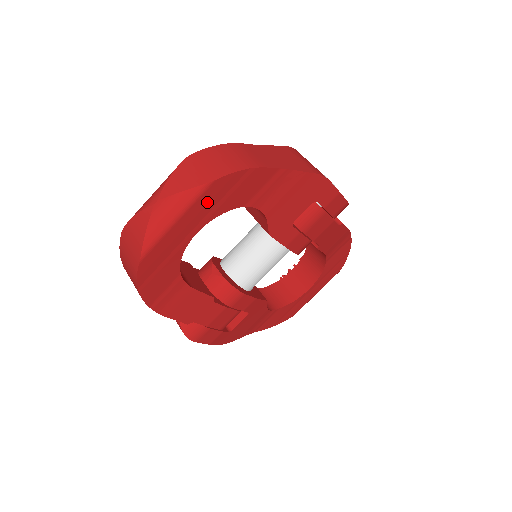
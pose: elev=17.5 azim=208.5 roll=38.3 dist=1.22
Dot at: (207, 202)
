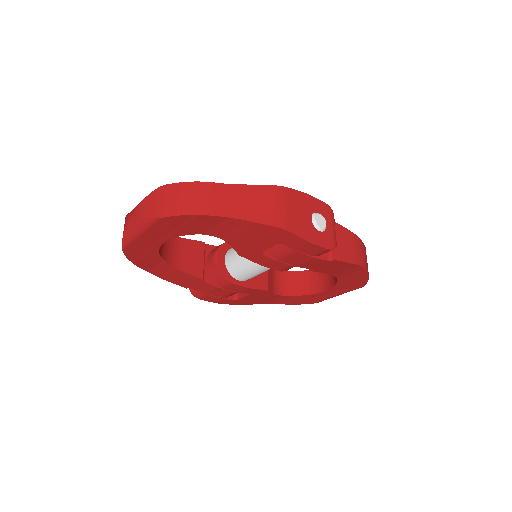
Dot at: (162, 228)
